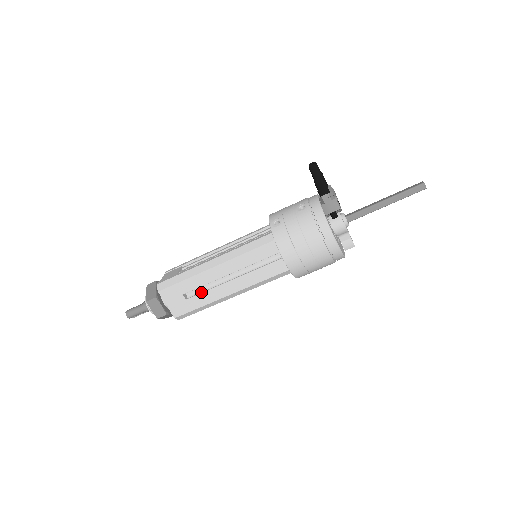
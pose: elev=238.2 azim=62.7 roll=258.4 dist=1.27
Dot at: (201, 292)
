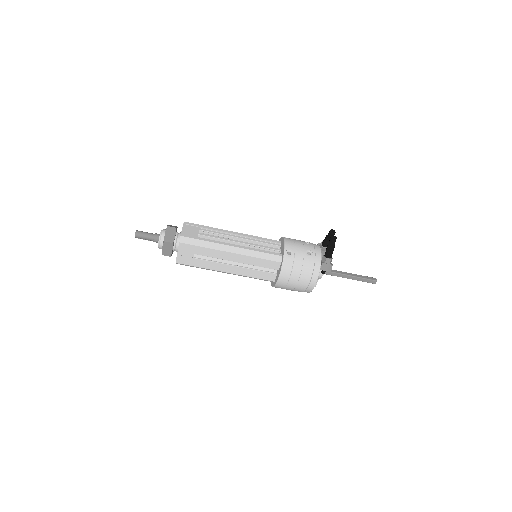
Dot at: (208, 259)
